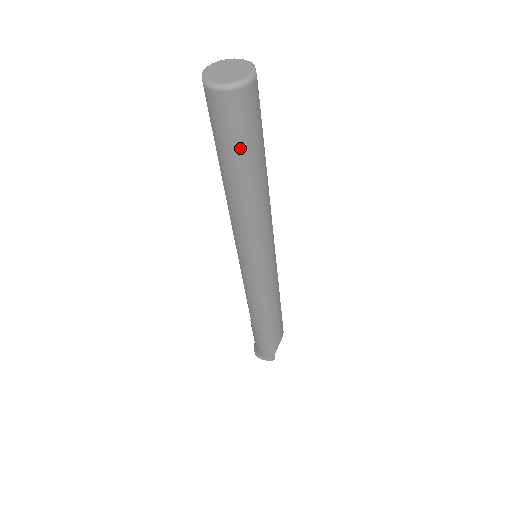
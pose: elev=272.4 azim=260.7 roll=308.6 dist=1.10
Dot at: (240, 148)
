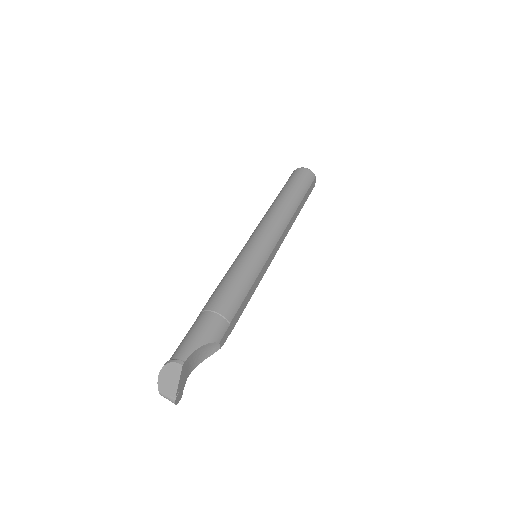
Dot at: (295, 183)
